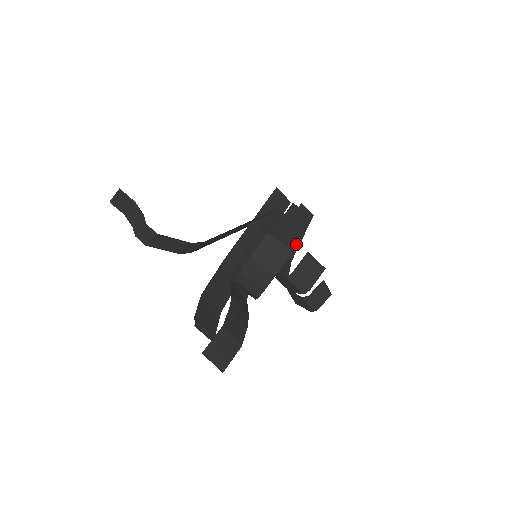
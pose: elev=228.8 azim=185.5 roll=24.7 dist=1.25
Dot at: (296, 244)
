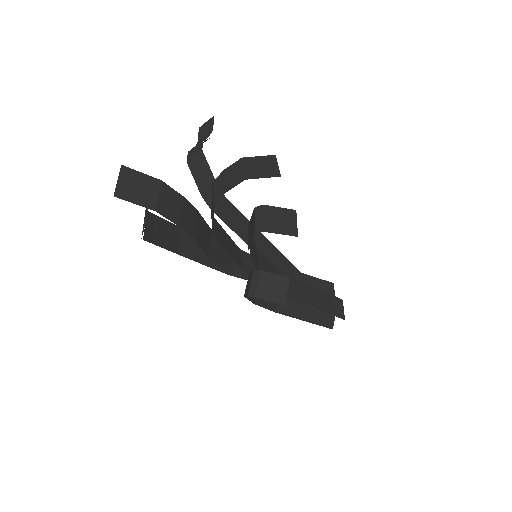
Dot at: (302, 299)
